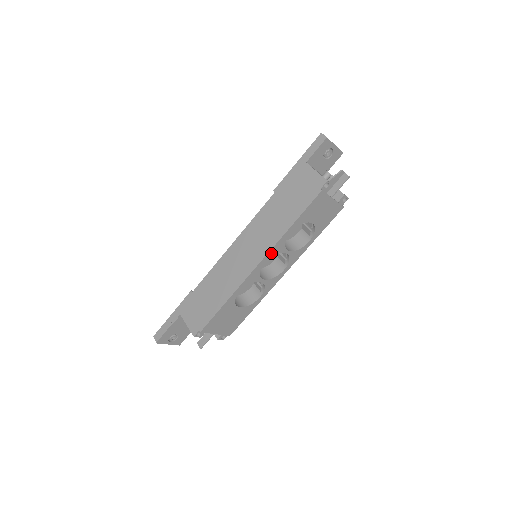
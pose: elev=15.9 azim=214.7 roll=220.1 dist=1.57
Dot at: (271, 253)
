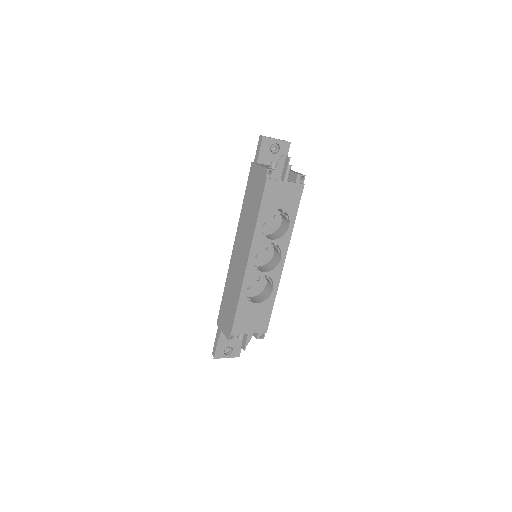
Dot at: (254, 247)
